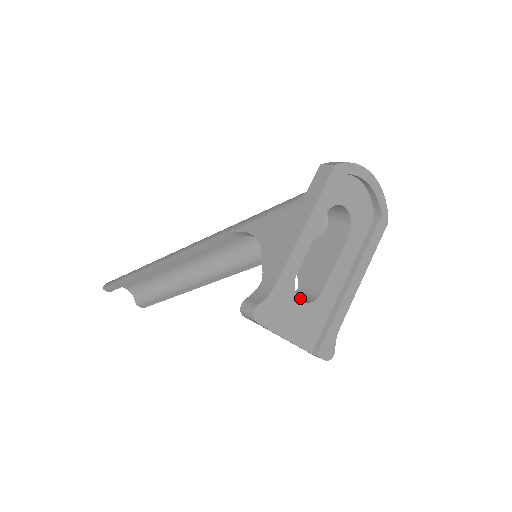
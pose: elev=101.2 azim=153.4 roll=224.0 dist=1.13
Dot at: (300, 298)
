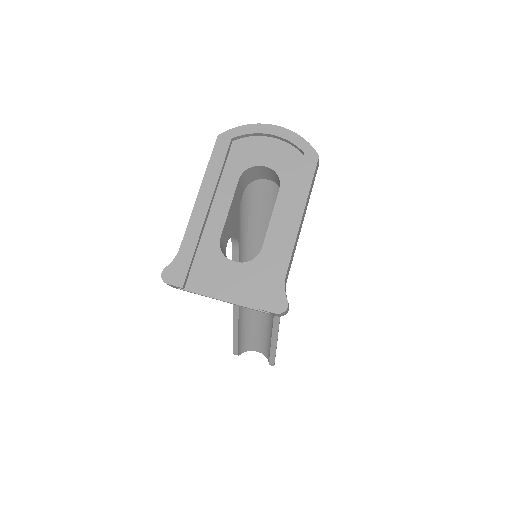
Dot at: occluded
